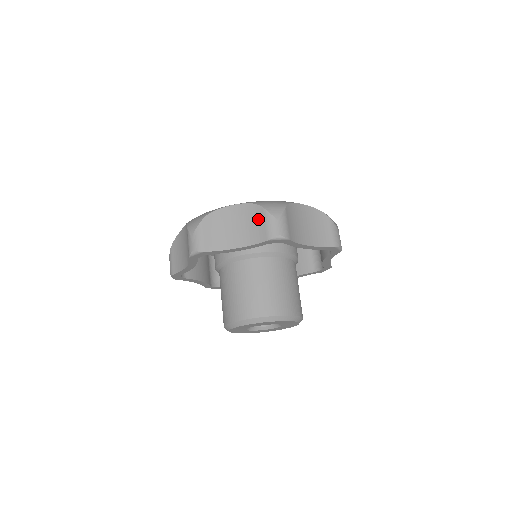
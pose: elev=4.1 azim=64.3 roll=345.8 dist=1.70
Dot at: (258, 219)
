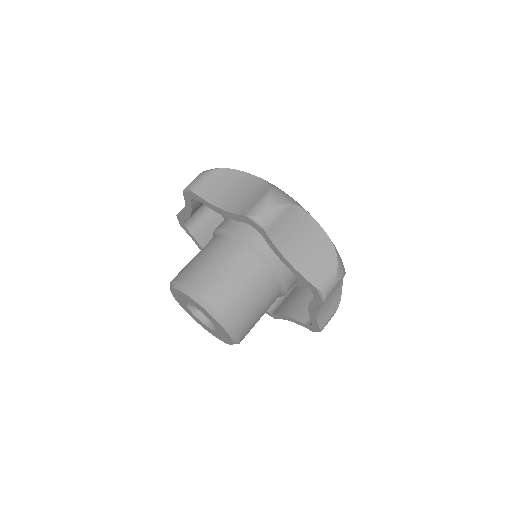
Dot at: (325, 260)
